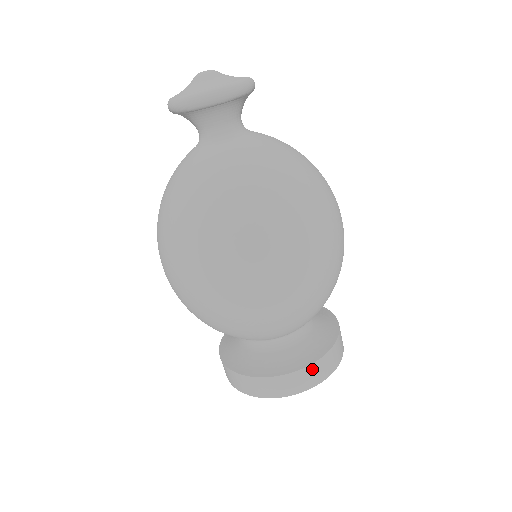
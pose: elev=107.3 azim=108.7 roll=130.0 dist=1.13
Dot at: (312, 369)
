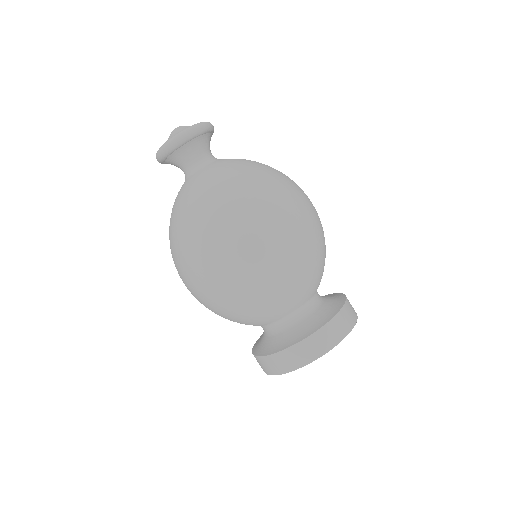
Dot at: (316, 338)
